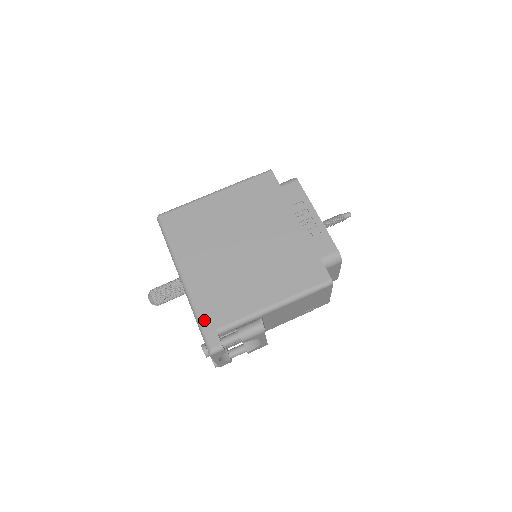
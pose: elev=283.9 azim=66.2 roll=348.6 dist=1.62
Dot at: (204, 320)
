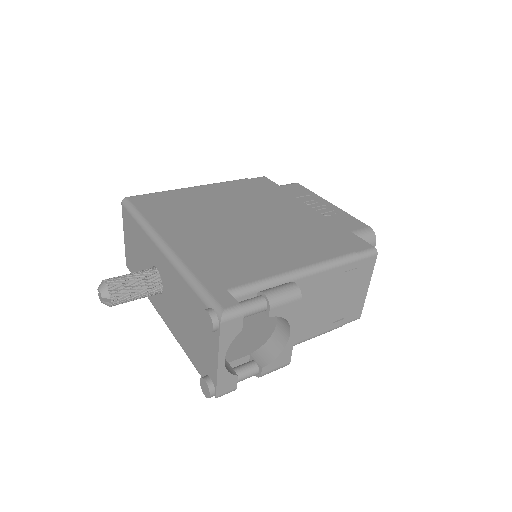
Dot at: (205, 280)
